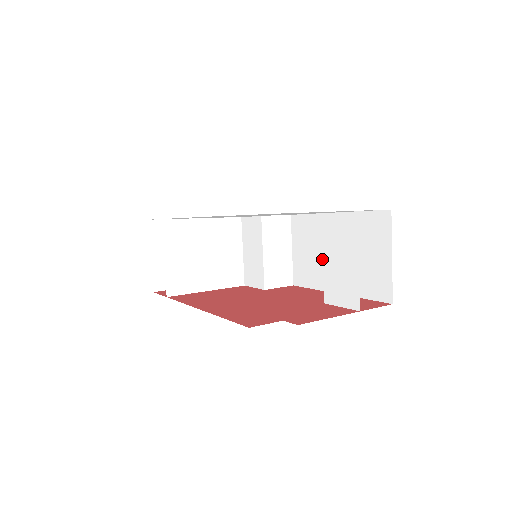
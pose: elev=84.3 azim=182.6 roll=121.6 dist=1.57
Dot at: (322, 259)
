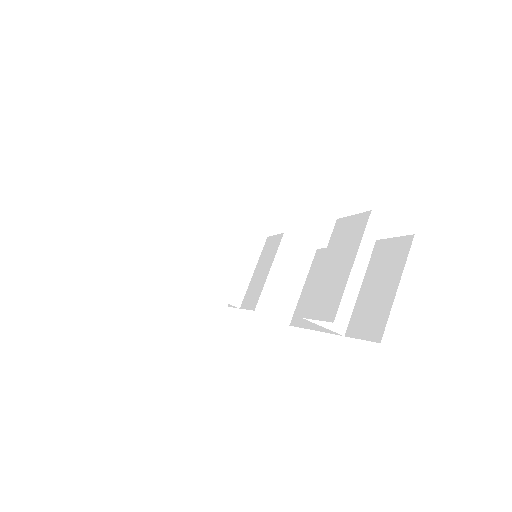
Dot at: occluded
